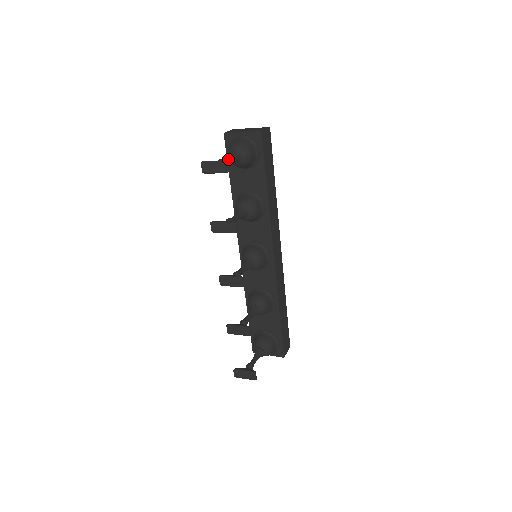
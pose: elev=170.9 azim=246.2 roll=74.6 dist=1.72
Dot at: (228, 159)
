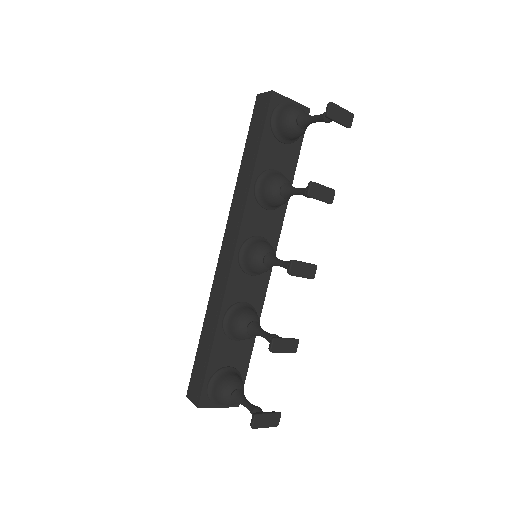
Dot at: occluded
